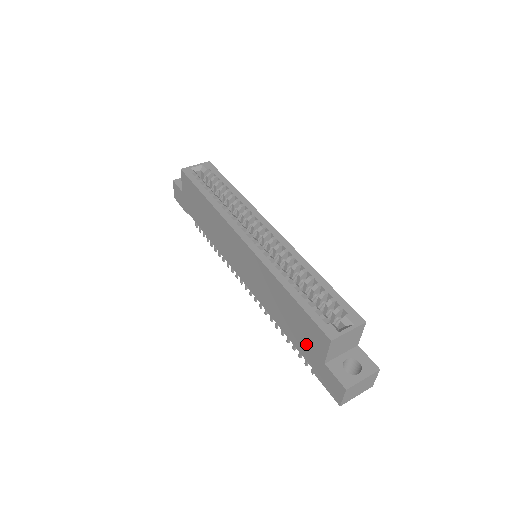
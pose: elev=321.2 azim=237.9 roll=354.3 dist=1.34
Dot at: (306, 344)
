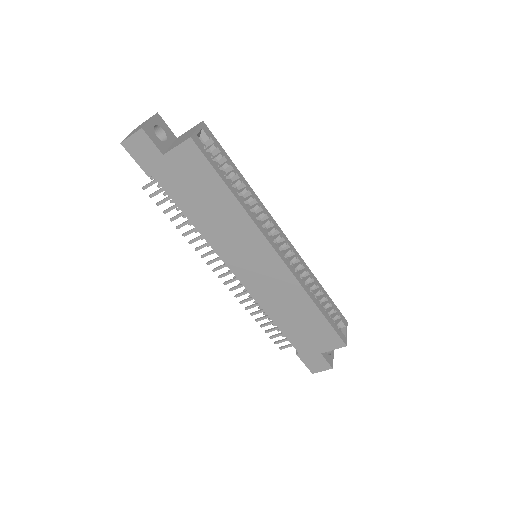
Dot at: (308, 340)
